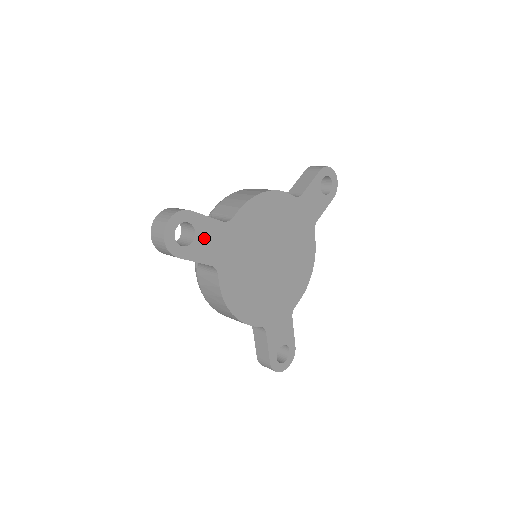
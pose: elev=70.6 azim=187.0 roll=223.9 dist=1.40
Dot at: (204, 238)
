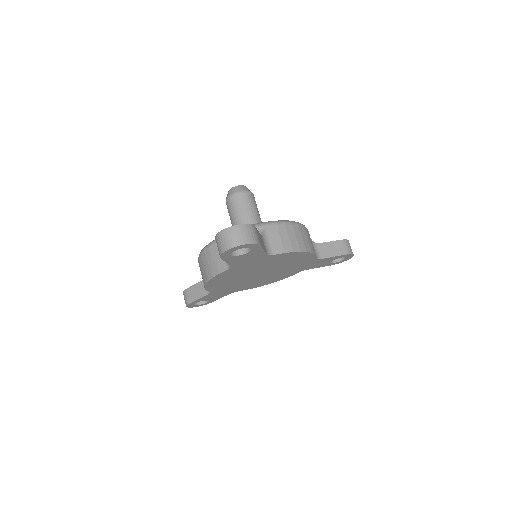
Dot at: (247, 256)
